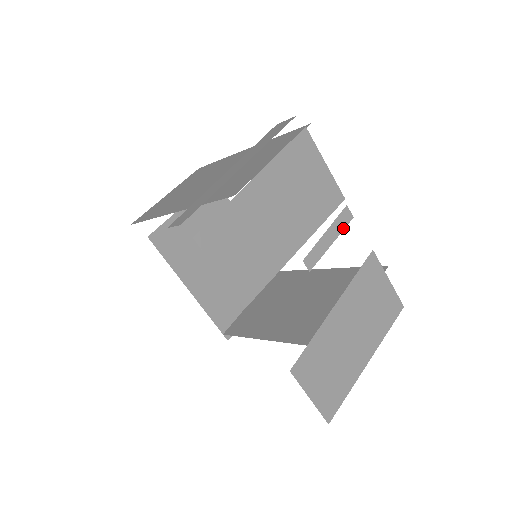
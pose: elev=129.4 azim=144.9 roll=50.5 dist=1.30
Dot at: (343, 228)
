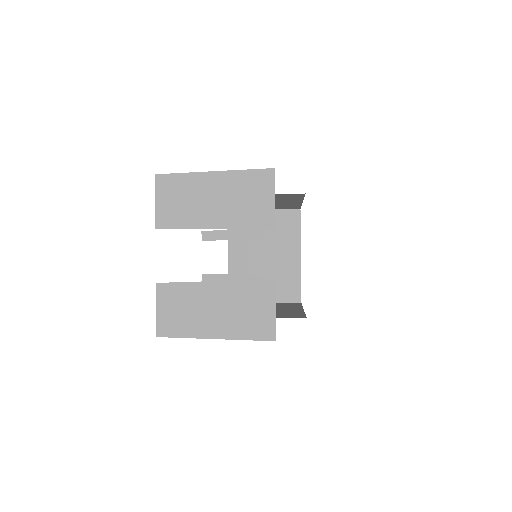
Dot at: (248, 239)
